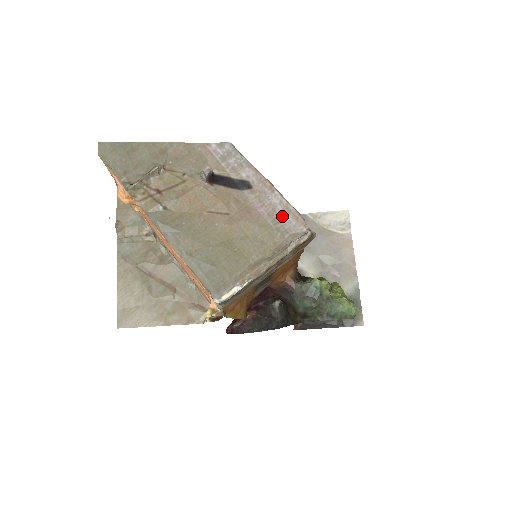
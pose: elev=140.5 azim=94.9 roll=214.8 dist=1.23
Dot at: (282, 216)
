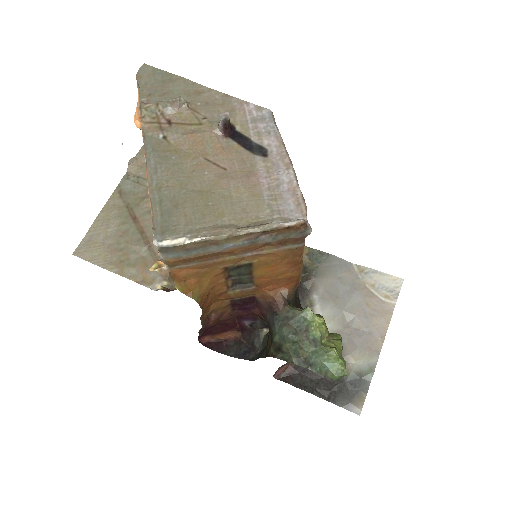
Dot at: (283, 195)
